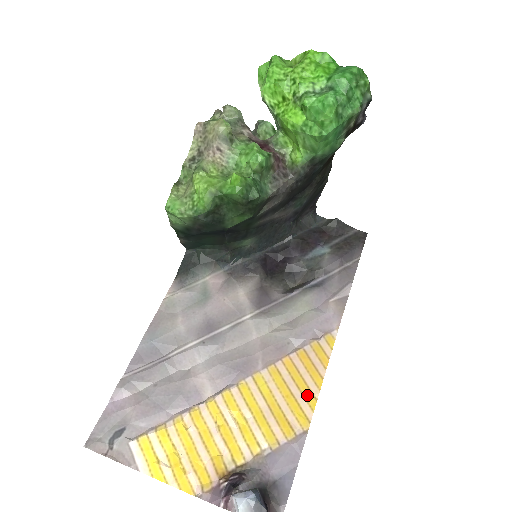
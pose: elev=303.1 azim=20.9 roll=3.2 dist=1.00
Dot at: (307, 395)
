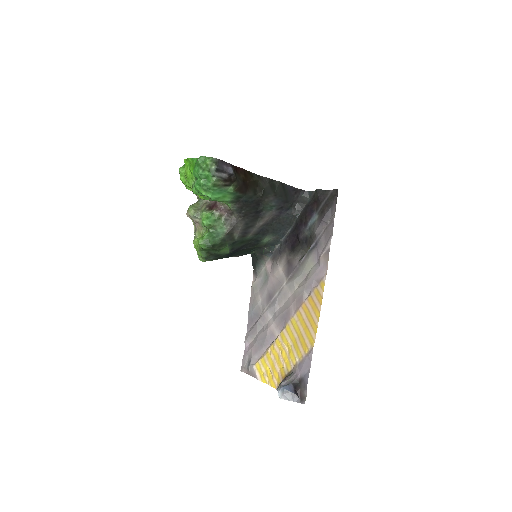
Dot at: (313, 325)
